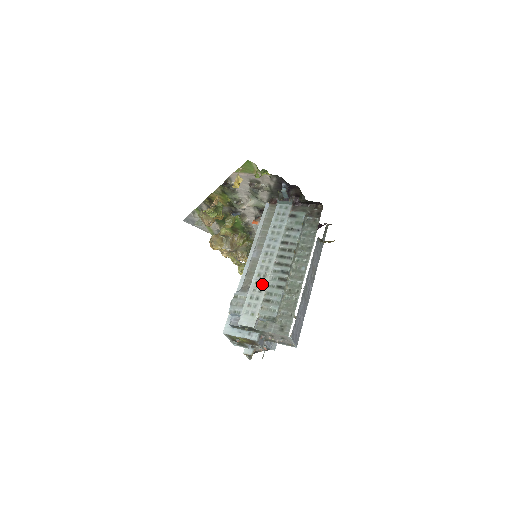
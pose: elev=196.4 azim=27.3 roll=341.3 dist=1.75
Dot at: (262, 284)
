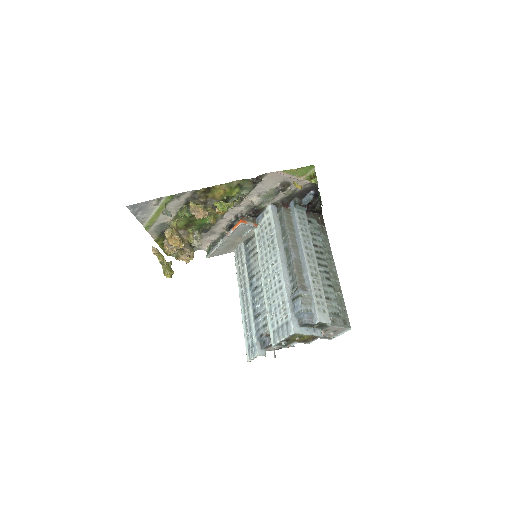
Dot at: (319, 283)
